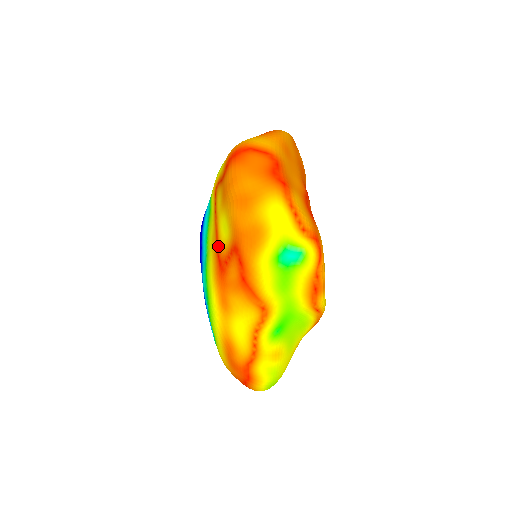
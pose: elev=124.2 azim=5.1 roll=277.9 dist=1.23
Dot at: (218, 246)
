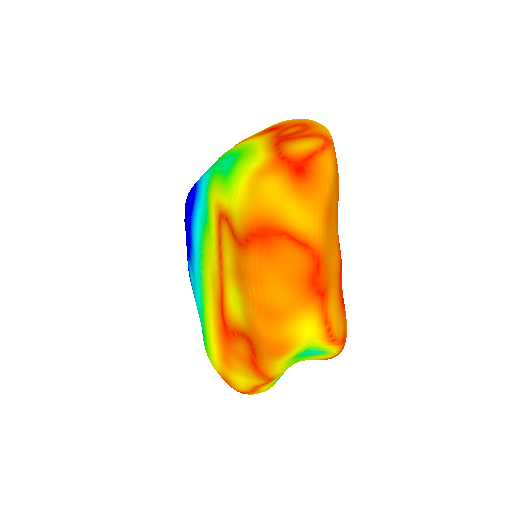
Dot at: (223, 307)
